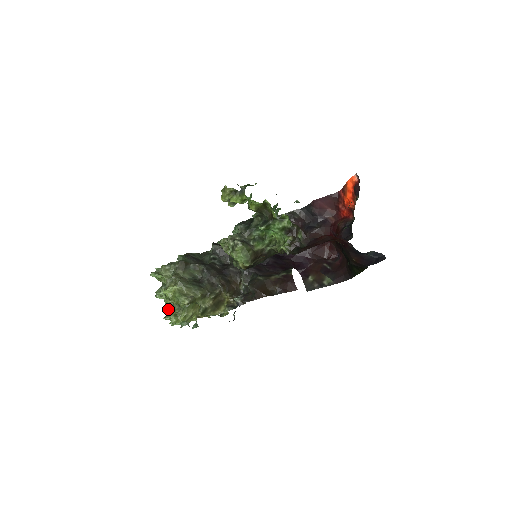
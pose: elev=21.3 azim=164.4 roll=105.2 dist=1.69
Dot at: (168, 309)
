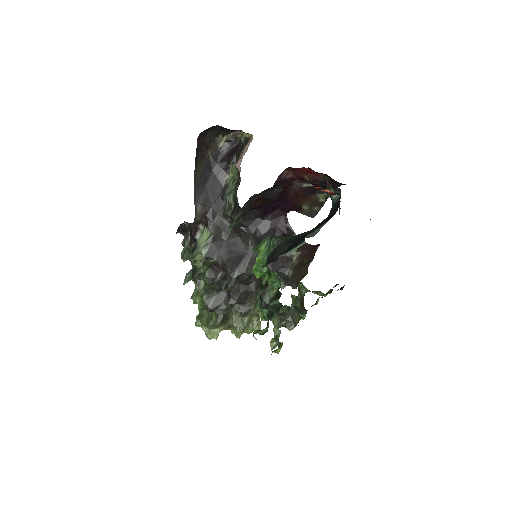
Dot at: occluded
